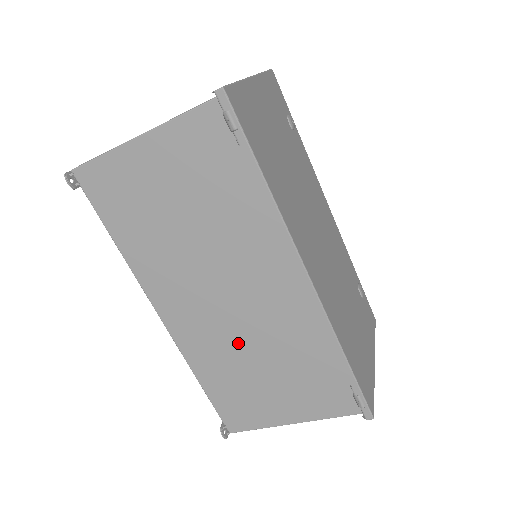
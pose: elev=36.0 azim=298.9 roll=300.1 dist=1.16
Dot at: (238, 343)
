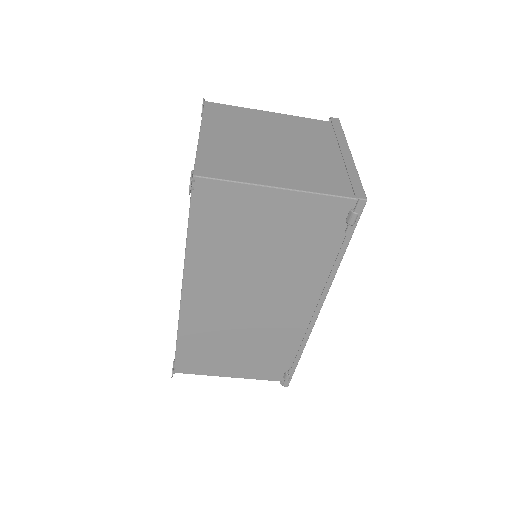
Dot at: (233, 328)
